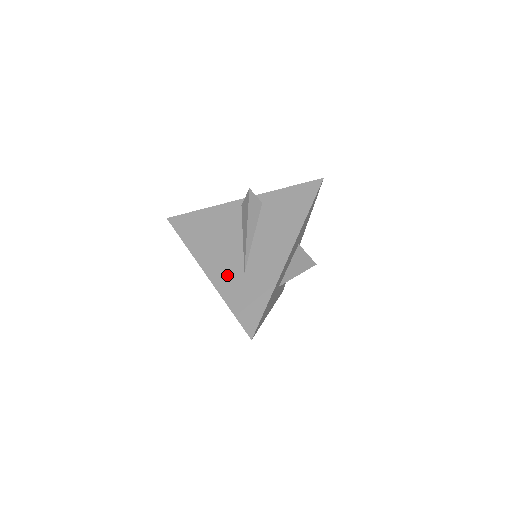
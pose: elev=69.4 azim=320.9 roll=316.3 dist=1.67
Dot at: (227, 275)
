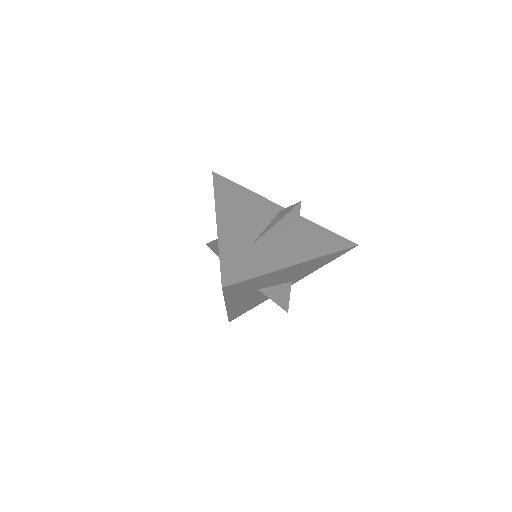
Dot at: (235, 236)
